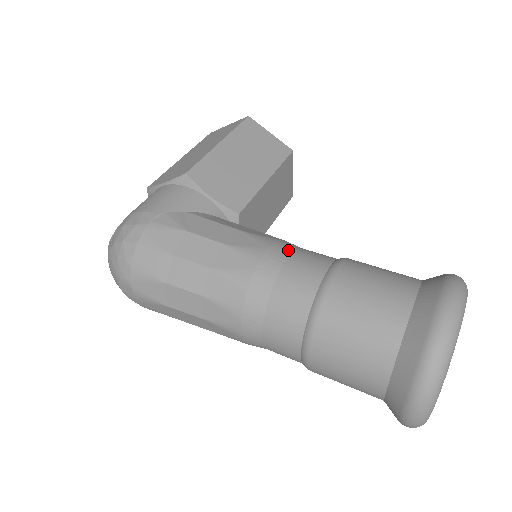
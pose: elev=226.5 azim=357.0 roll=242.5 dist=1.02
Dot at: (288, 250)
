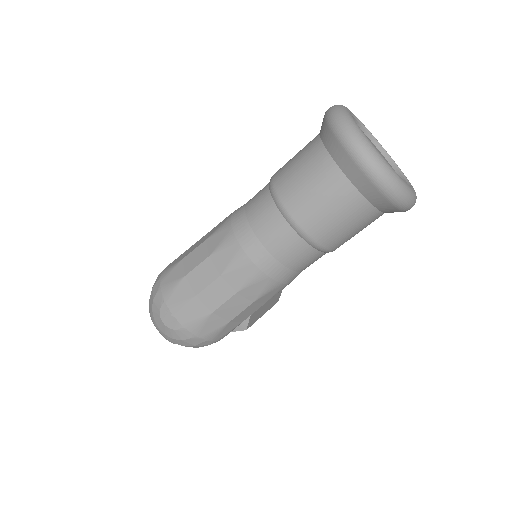
Dot at: occluded
